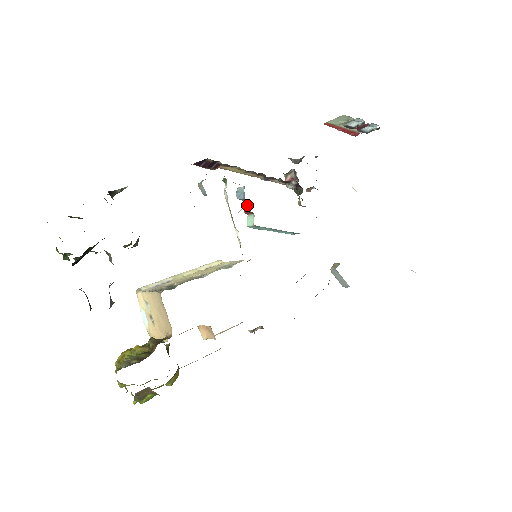
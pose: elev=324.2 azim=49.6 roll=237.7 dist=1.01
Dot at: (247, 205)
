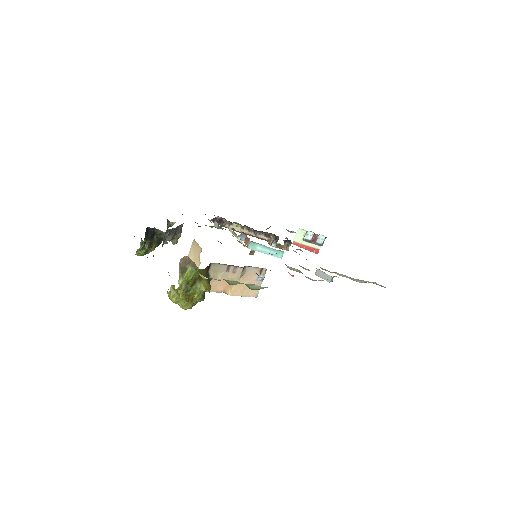
Dot at: (245, 240)
